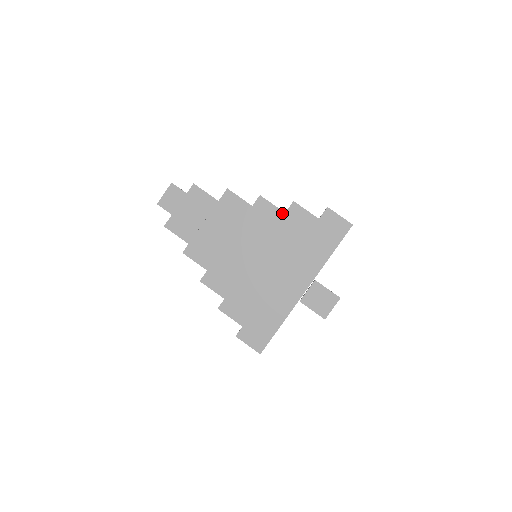
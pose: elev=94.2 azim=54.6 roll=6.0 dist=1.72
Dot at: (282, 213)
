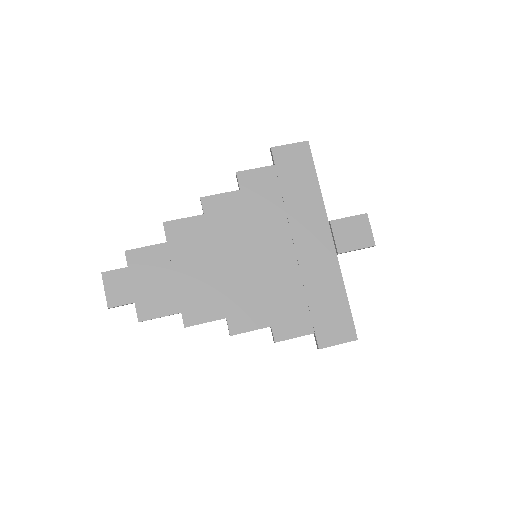
Dot at: (237, 193)
